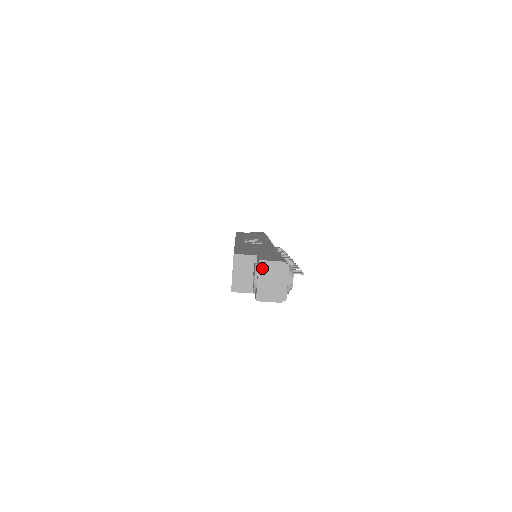
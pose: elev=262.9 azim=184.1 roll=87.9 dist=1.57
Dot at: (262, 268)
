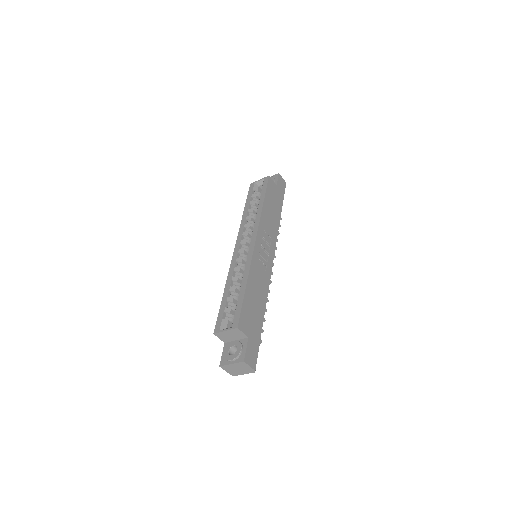
Dot at: (241, 364)
